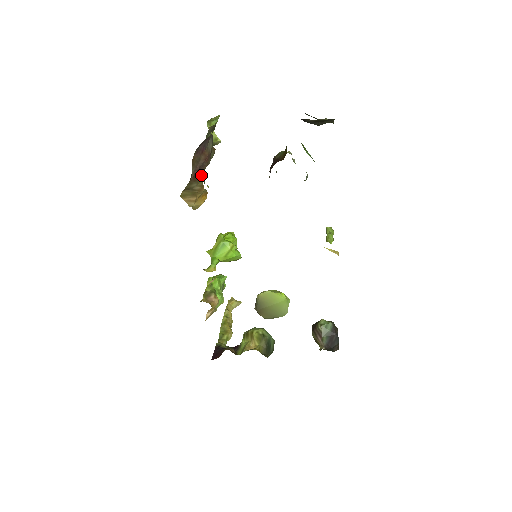
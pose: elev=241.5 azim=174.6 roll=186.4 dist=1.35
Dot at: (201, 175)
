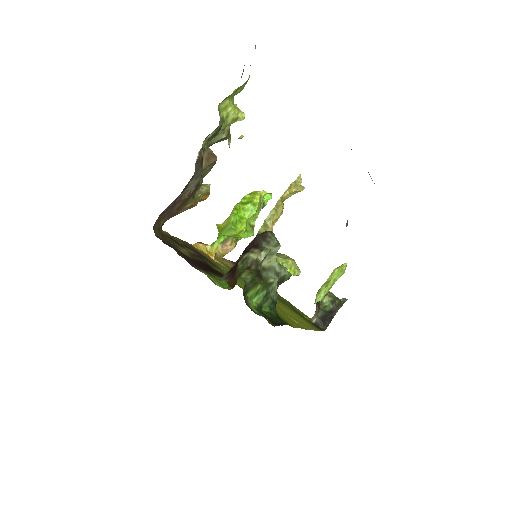
Dot at: occluded
